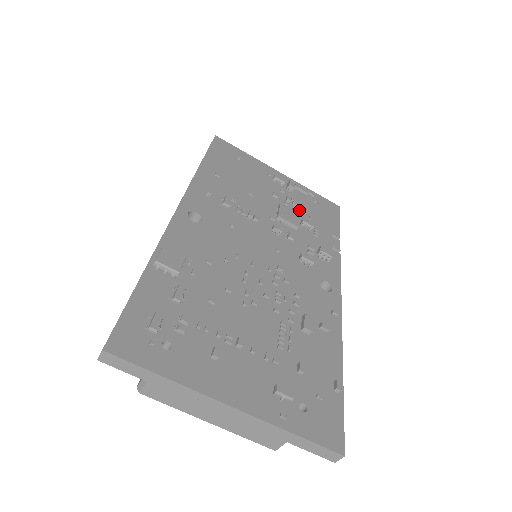
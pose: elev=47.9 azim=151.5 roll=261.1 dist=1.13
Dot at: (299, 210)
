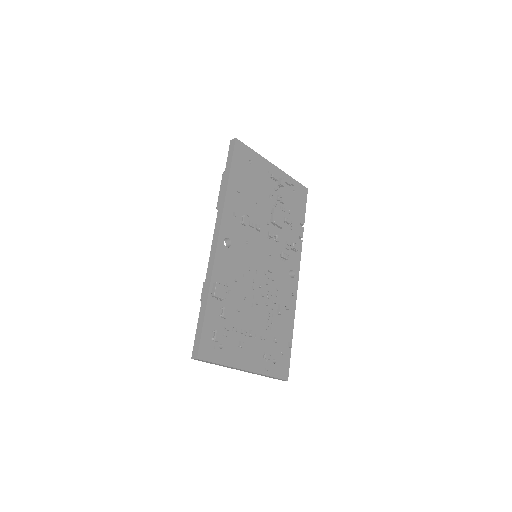
Dot at: (284, 206)
